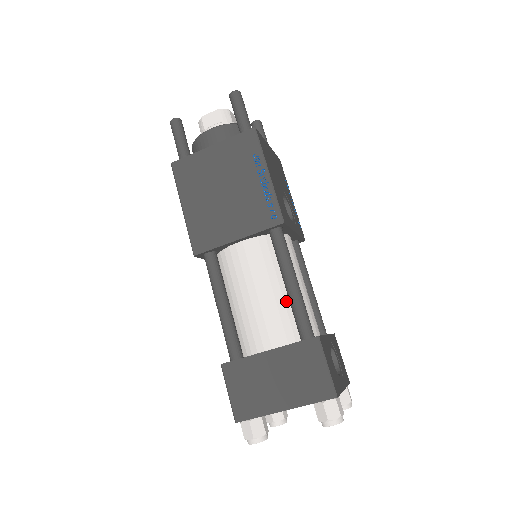
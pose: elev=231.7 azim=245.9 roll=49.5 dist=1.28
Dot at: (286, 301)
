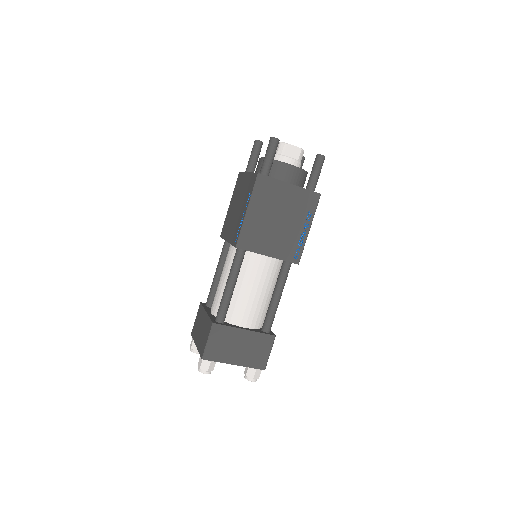
Dot at: (266, 303)
